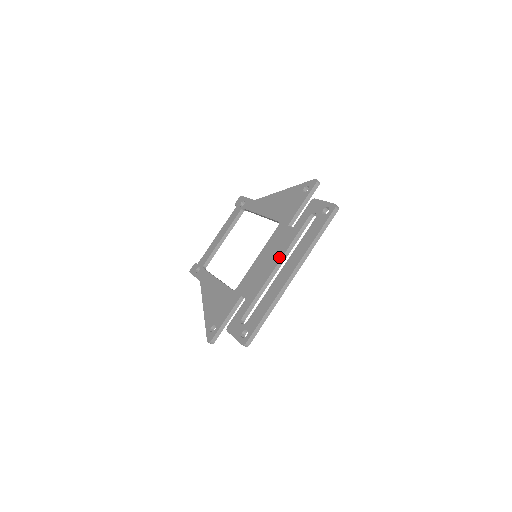
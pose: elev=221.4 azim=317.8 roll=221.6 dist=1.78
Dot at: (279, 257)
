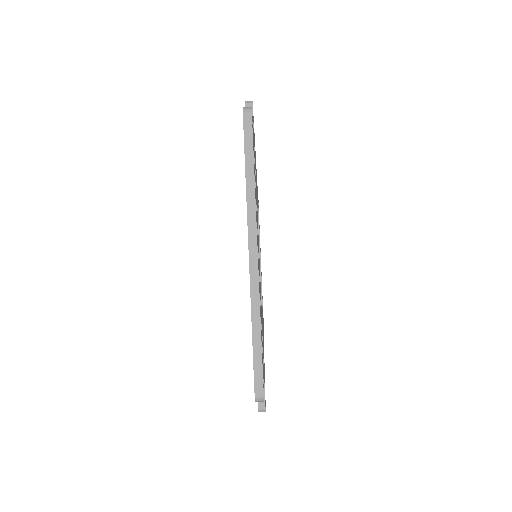
Dot at: occluded
